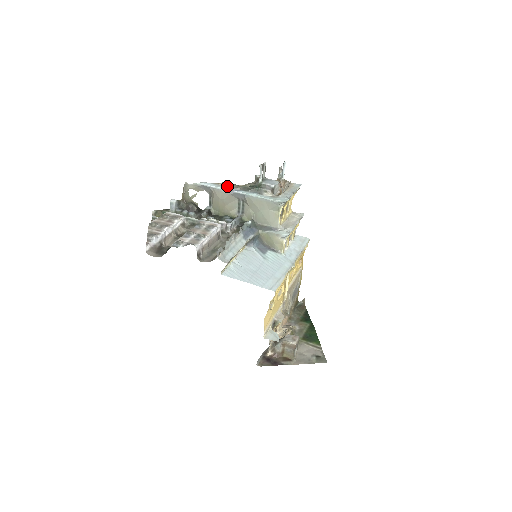
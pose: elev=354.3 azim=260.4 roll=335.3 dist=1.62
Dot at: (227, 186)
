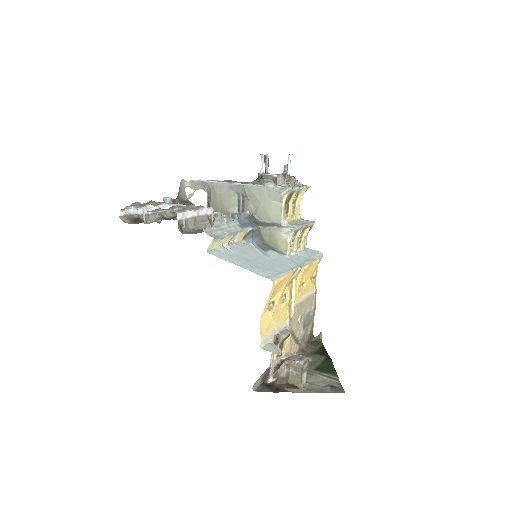
Dot at: occluded
